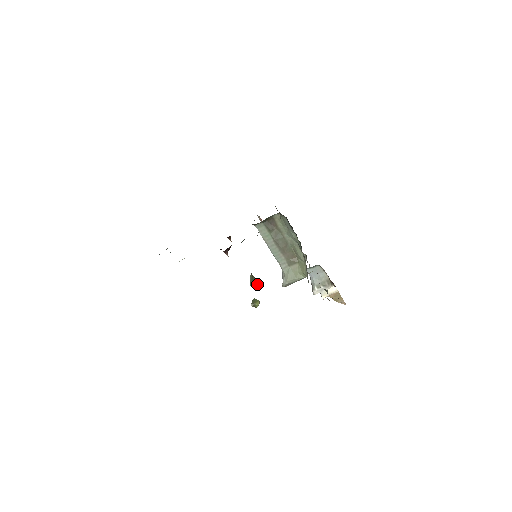
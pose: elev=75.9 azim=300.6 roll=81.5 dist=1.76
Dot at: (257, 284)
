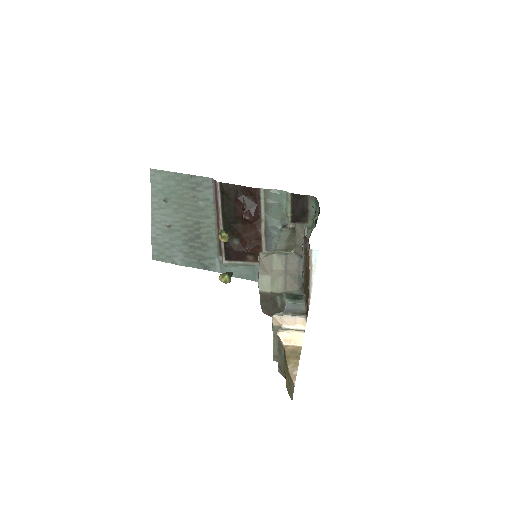
Dot at: (228, 276)
